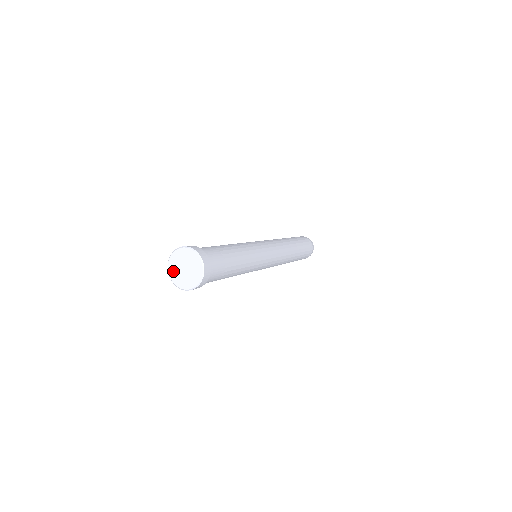
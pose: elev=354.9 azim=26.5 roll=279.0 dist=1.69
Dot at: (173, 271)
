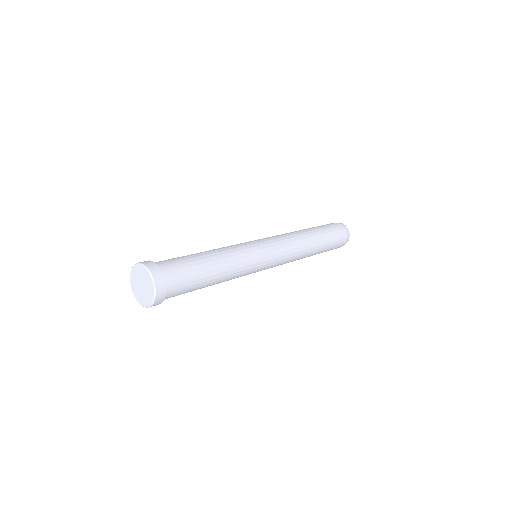
Dot at: (135, 290)
